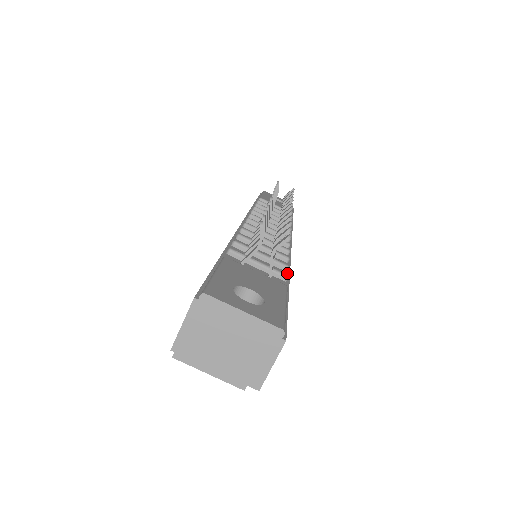
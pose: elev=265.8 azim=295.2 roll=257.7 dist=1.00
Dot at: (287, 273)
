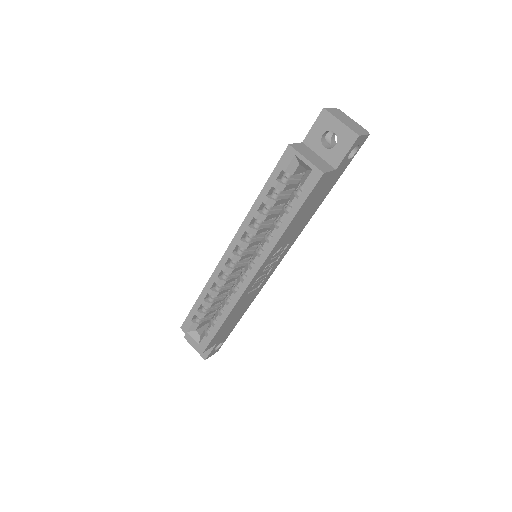
Dot at: occluded
